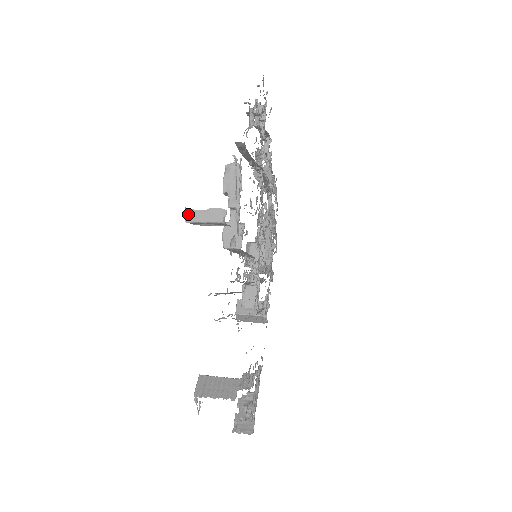
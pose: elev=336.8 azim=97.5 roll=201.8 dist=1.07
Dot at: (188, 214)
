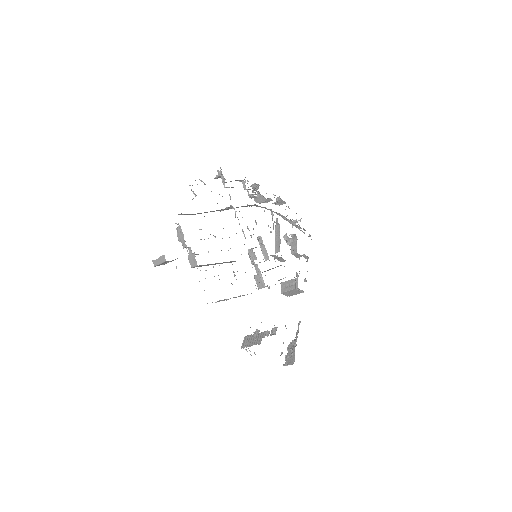
Dot at: (154, 263)
